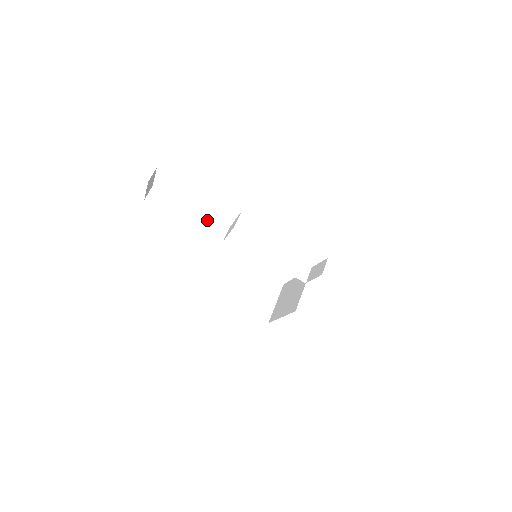
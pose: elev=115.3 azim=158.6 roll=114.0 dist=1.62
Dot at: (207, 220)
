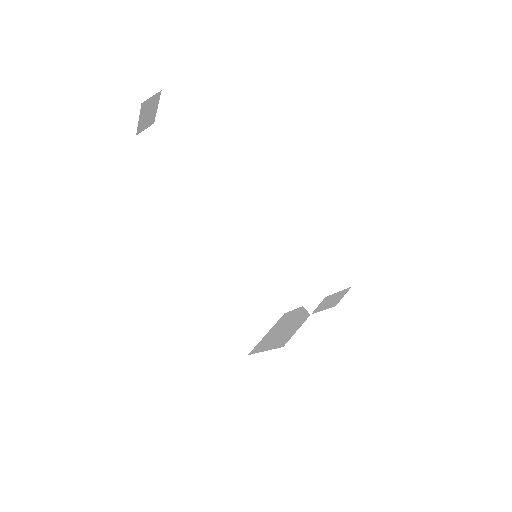
Dot at: (208, 188)
